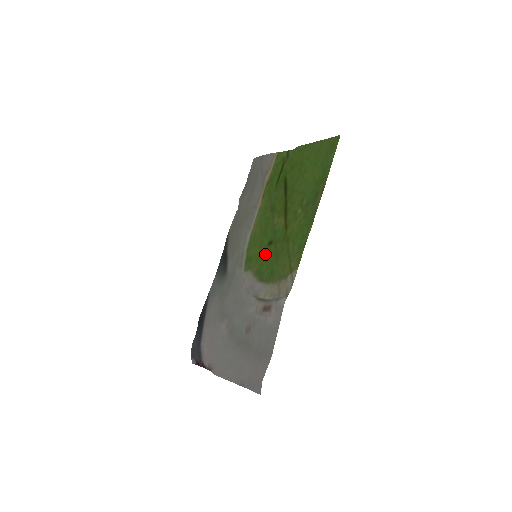
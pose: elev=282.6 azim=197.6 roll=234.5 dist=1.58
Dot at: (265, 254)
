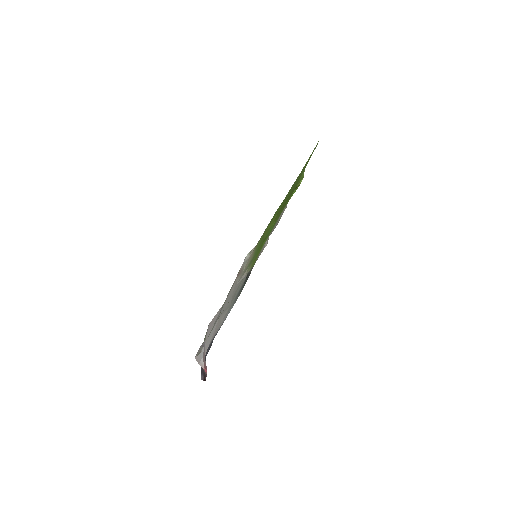
Dot at: (260, 248)
